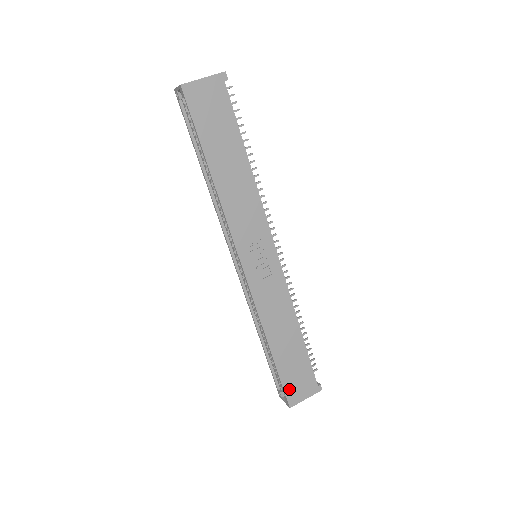
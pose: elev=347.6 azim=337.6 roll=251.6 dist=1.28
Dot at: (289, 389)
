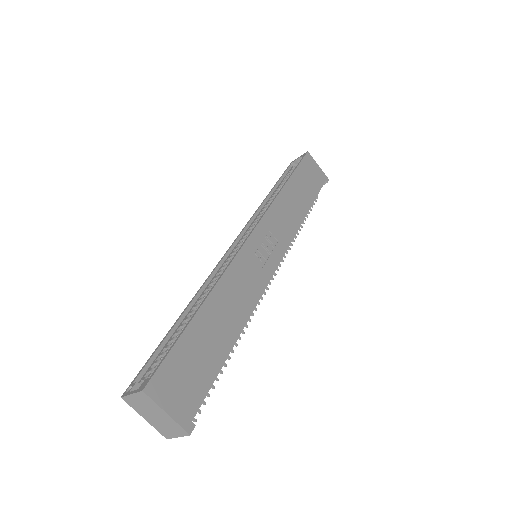
Dot at: (168, 369)
